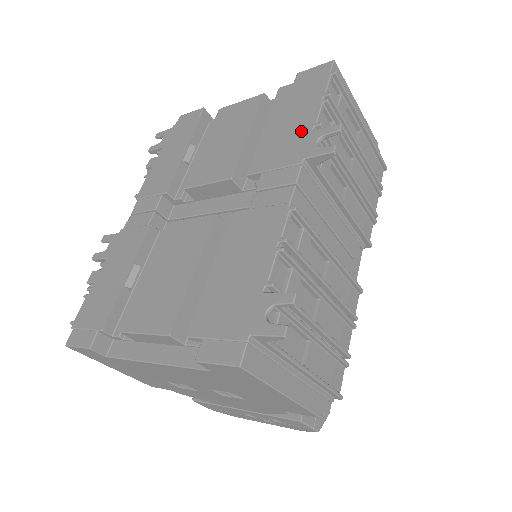
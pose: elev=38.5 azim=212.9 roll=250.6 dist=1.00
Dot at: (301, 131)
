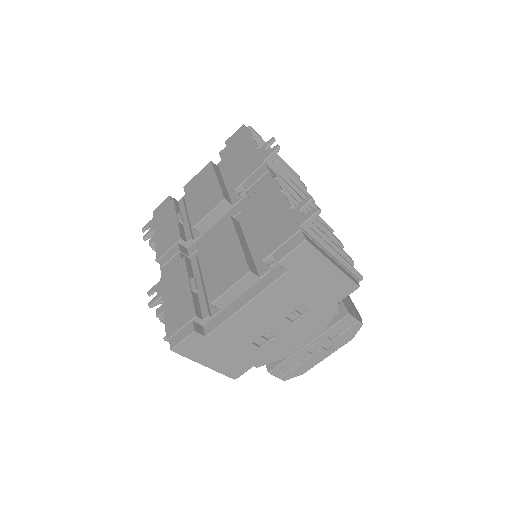
Dot at: (251, 154)
